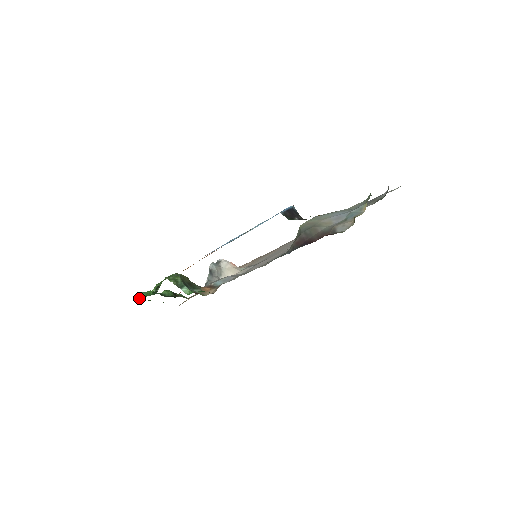
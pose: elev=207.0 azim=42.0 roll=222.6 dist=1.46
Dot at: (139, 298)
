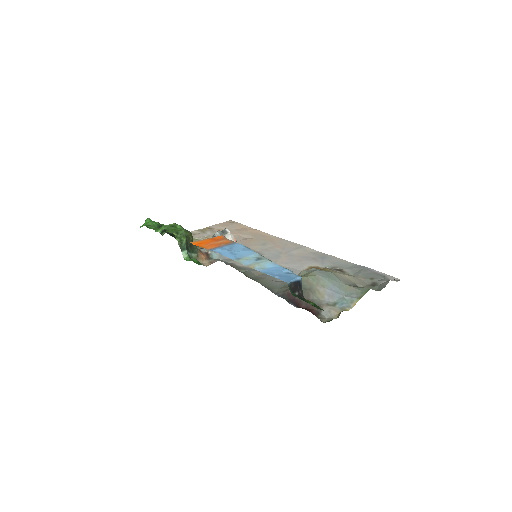
Dot at: (145, 222)
